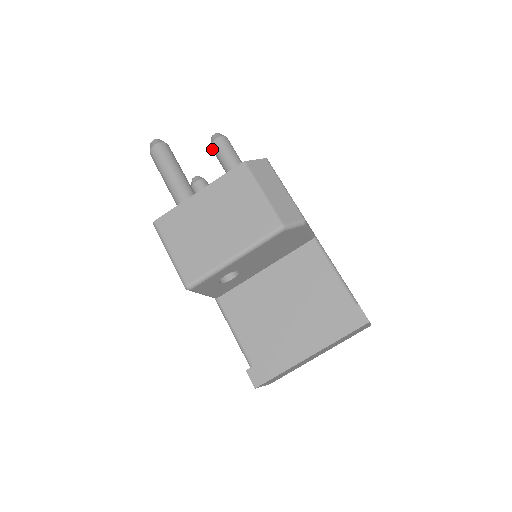
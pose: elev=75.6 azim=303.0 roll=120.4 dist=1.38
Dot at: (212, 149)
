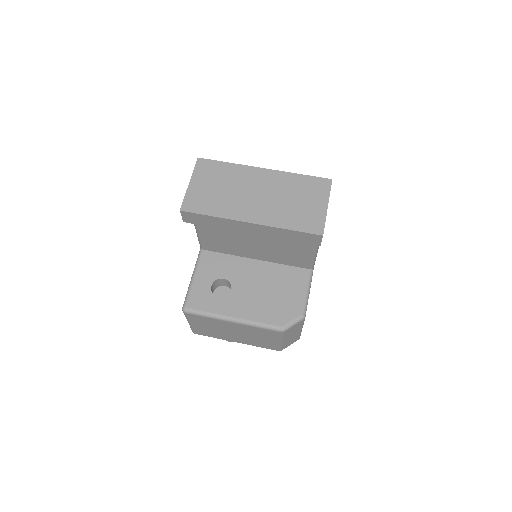
Dot at: occluded
